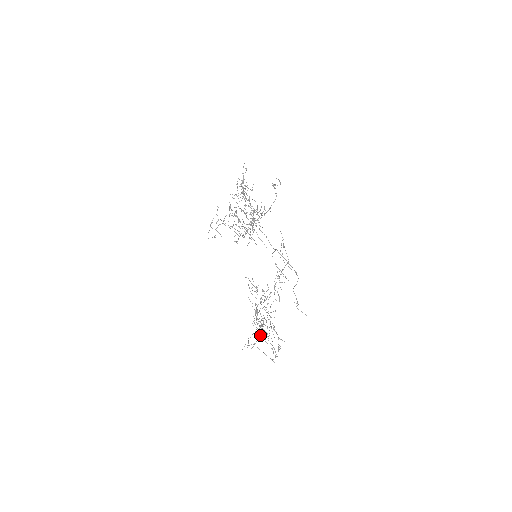
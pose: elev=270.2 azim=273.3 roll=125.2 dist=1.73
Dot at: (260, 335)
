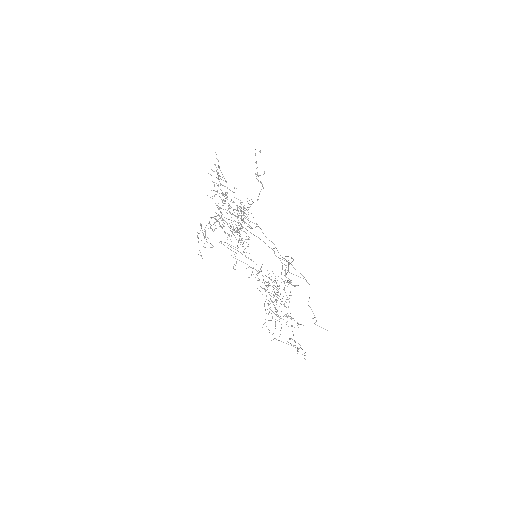
Dot at: occluded
